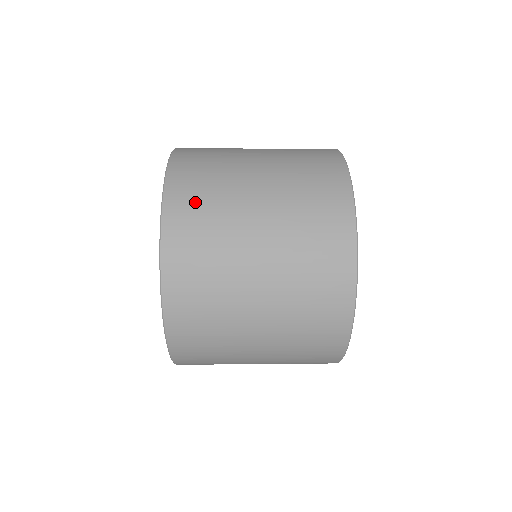
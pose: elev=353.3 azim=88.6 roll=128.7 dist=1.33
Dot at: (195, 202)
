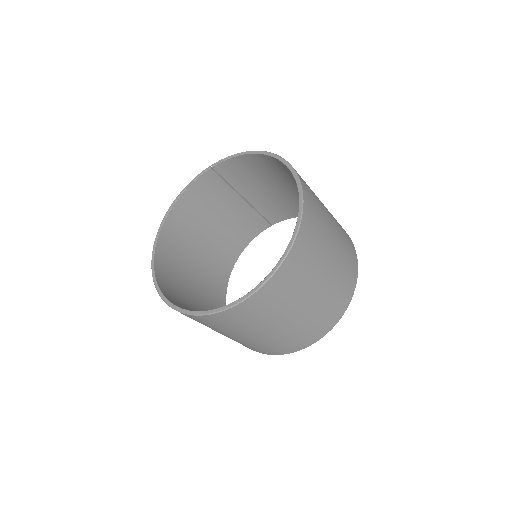
Dot at: occluded
